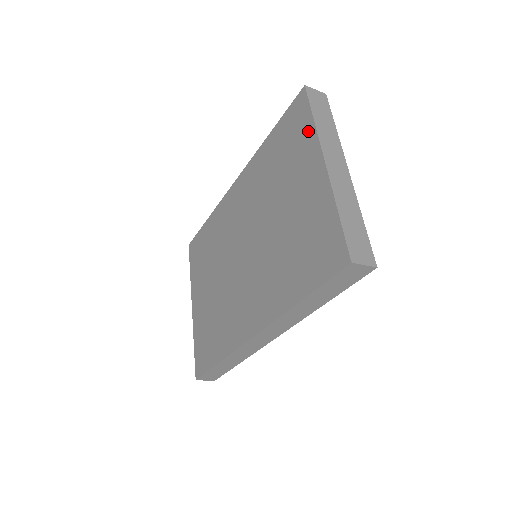
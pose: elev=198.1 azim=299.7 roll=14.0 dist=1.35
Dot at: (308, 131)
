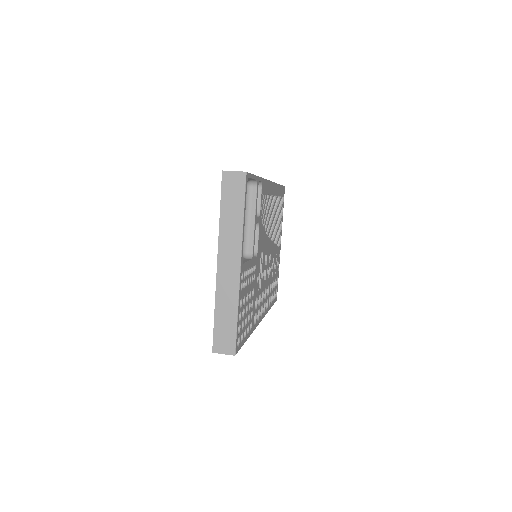
Dot at: occluded
